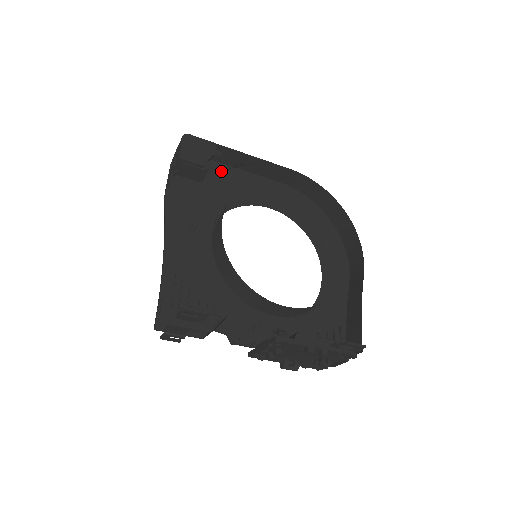
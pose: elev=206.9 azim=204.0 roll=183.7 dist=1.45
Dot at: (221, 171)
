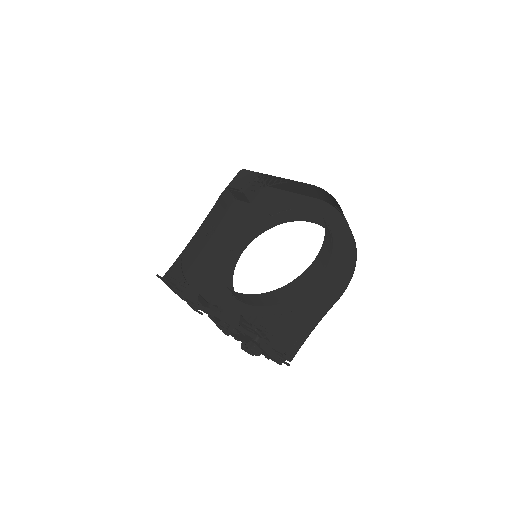
Dot at: (270, 194)
